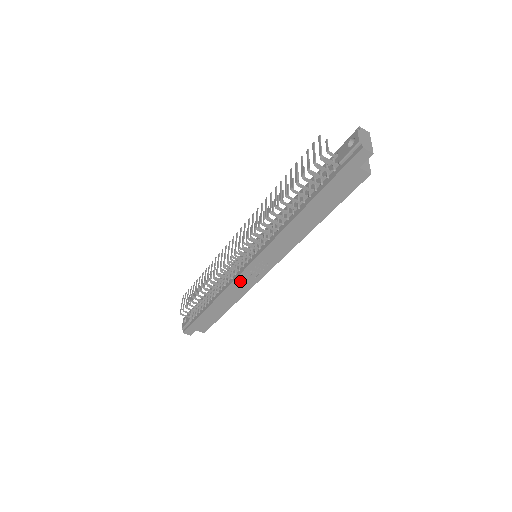
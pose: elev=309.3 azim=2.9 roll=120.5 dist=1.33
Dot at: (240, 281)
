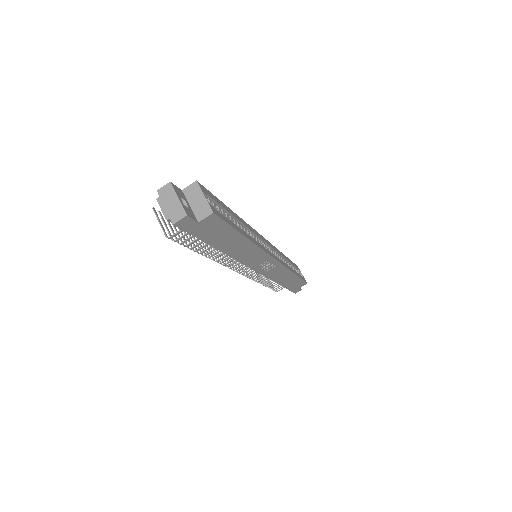
Dot at: (270, 274)
